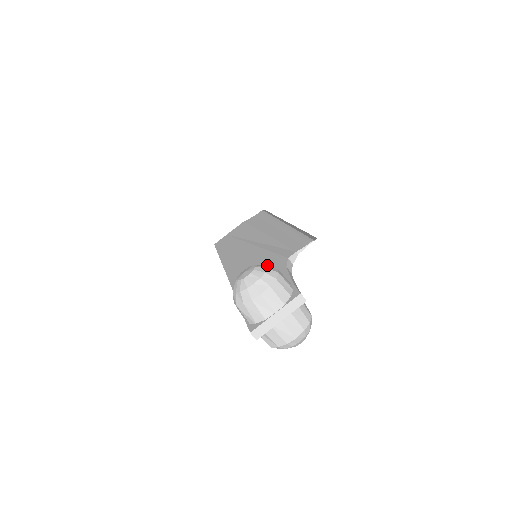
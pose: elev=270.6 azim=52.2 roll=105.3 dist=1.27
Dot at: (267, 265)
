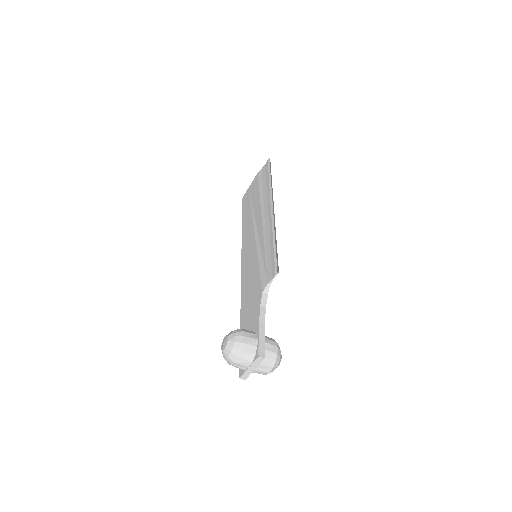
Dot at: (235, 336)
